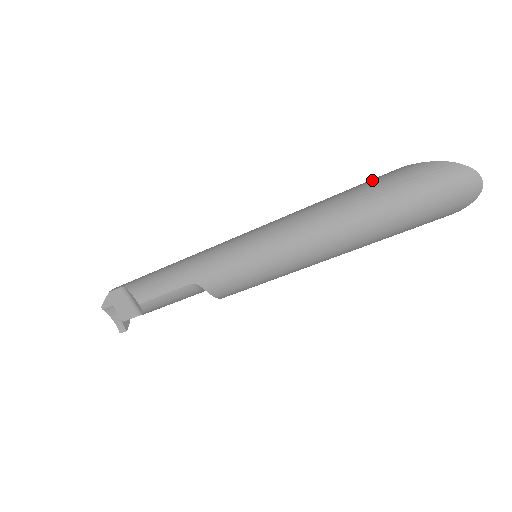
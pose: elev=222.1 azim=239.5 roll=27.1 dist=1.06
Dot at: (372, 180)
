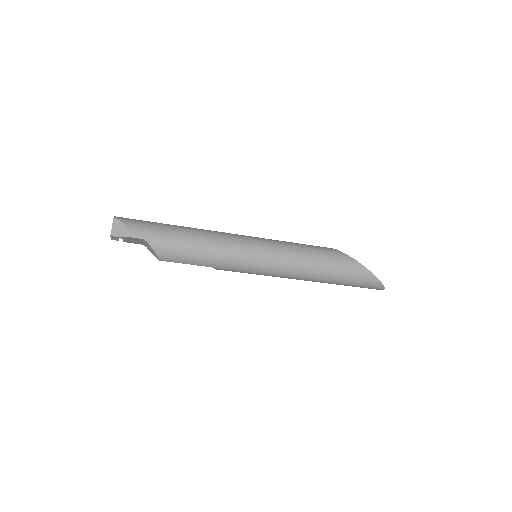
Dot at: (347, 265)
